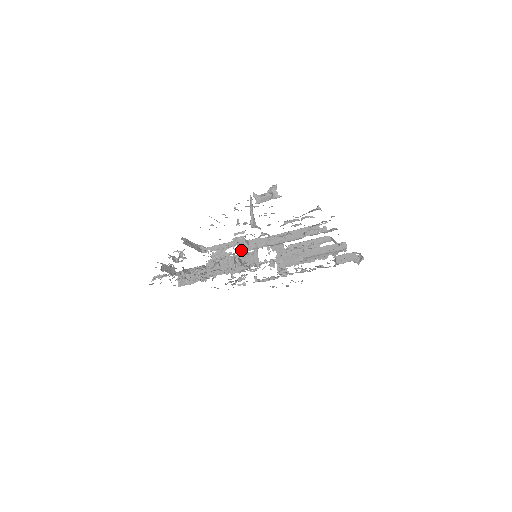
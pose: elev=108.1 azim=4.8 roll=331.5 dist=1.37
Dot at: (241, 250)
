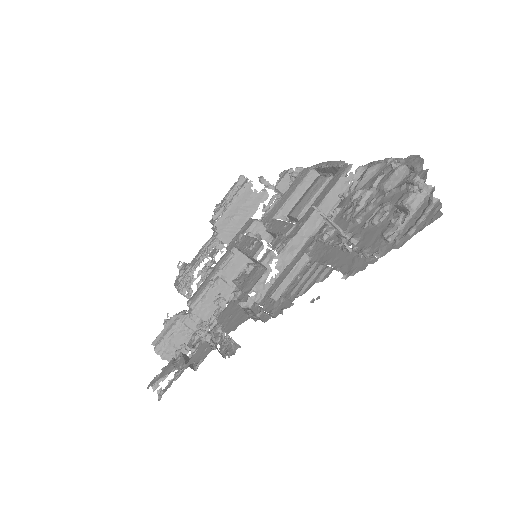
Dot at: (283, 266)
